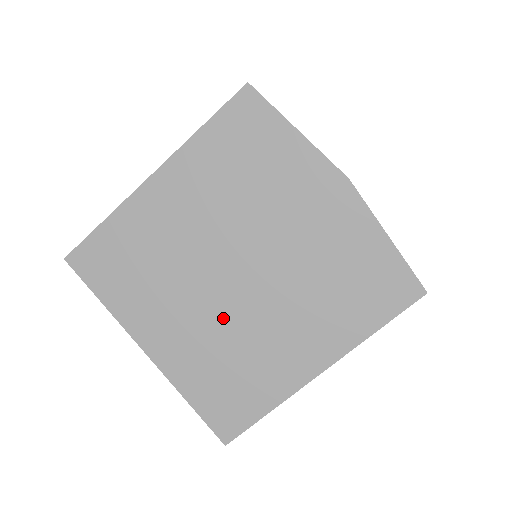
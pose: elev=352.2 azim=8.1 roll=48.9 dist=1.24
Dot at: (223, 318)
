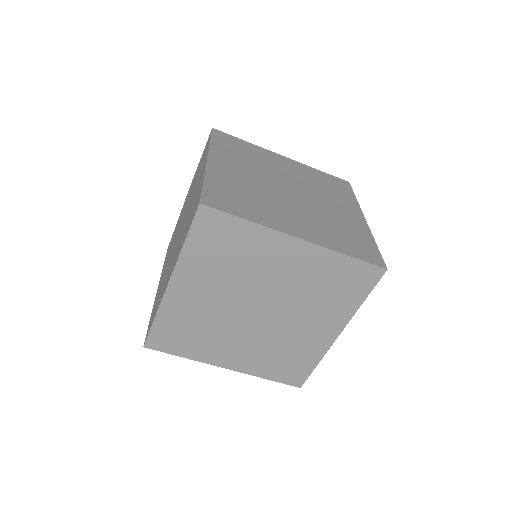
Dot at: (181, 233)
